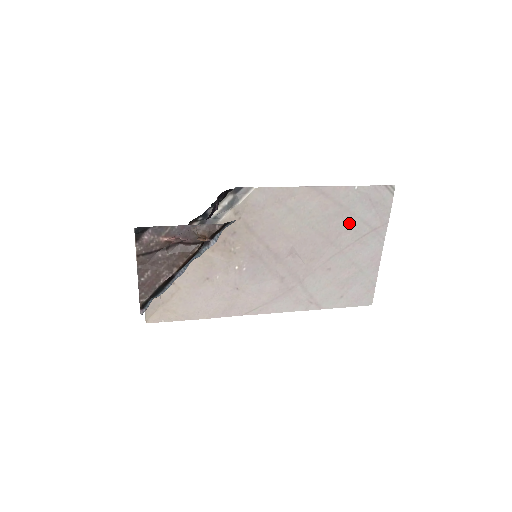
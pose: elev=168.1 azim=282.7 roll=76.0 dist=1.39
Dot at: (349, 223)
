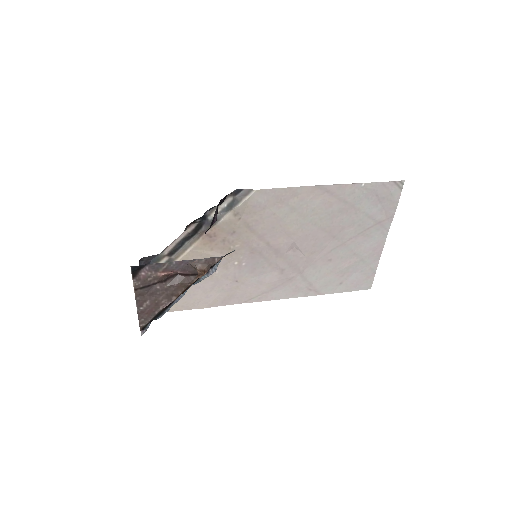
Dot at: (353, 218)
